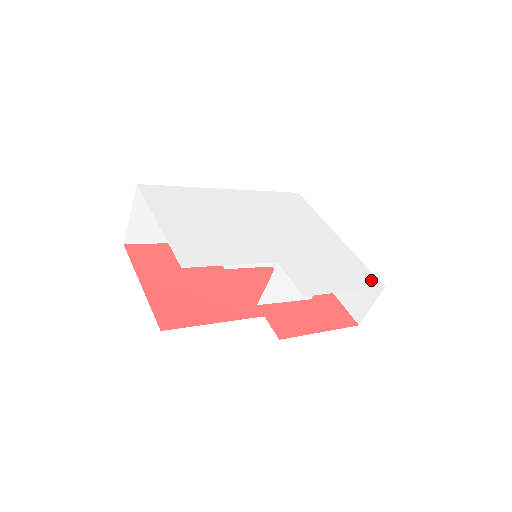
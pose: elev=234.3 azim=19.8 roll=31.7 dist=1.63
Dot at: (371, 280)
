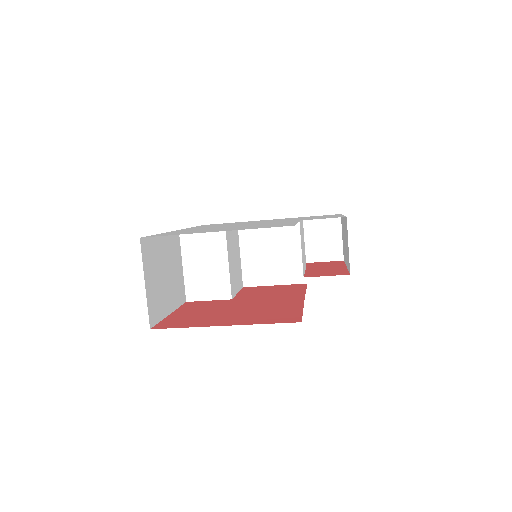
Dot at: occluded
